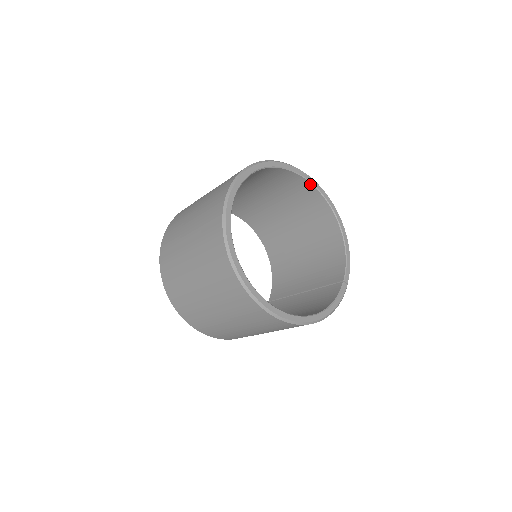
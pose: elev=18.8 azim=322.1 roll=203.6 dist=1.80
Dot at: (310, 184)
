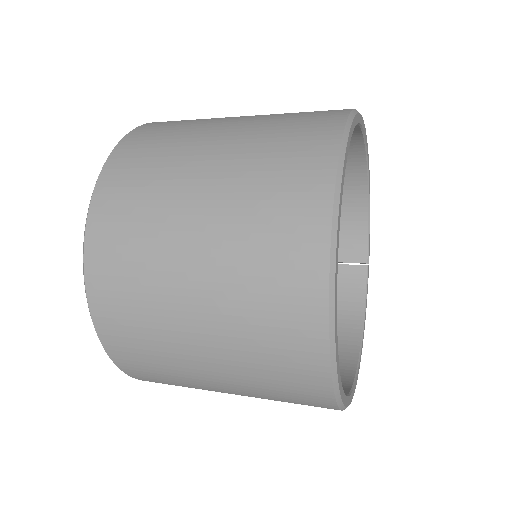
Dot at: (358, 130)
